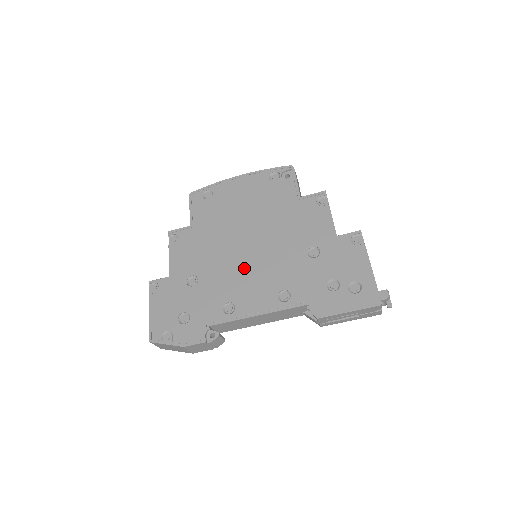
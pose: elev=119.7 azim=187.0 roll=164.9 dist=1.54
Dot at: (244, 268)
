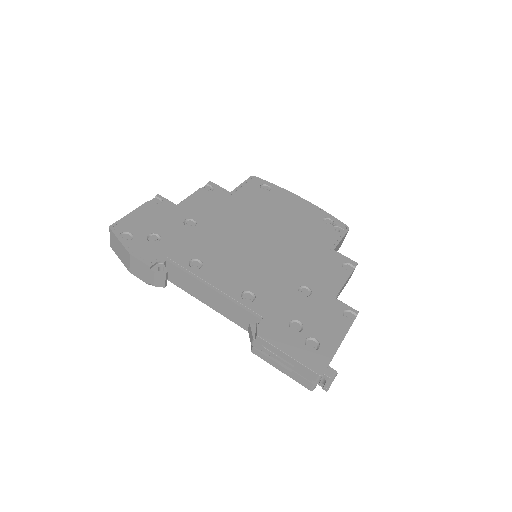
Dot at: (239, 251)
